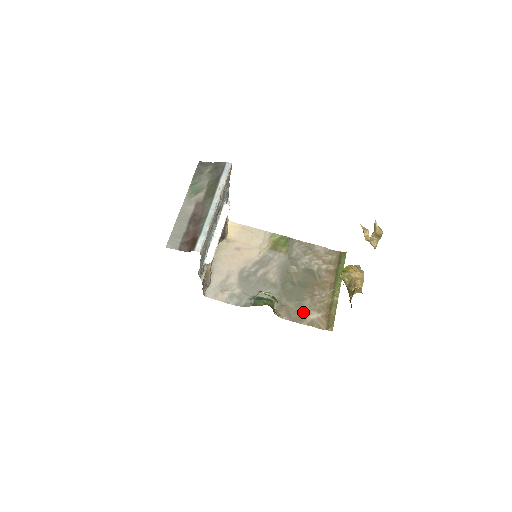
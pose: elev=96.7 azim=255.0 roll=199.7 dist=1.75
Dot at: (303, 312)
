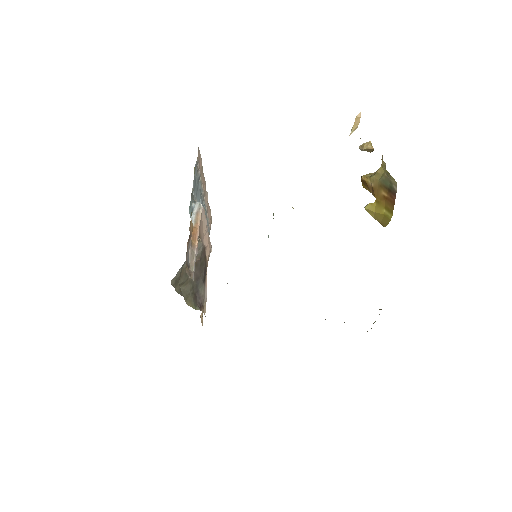
Dot at: occluded
